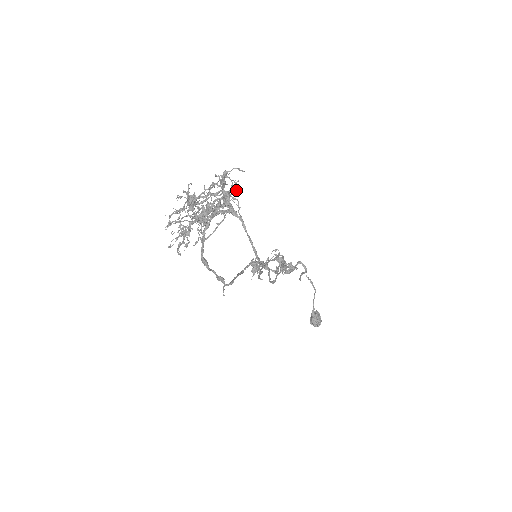
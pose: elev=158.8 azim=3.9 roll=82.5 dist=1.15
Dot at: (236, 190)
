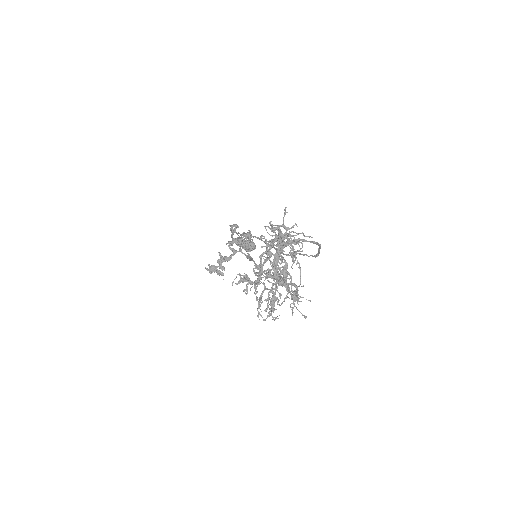
Dot at: occluded
